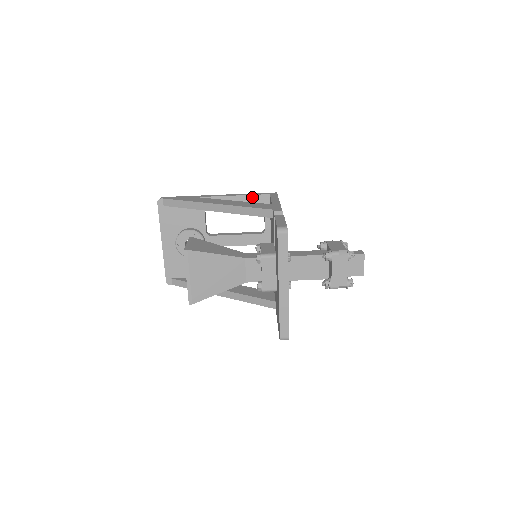
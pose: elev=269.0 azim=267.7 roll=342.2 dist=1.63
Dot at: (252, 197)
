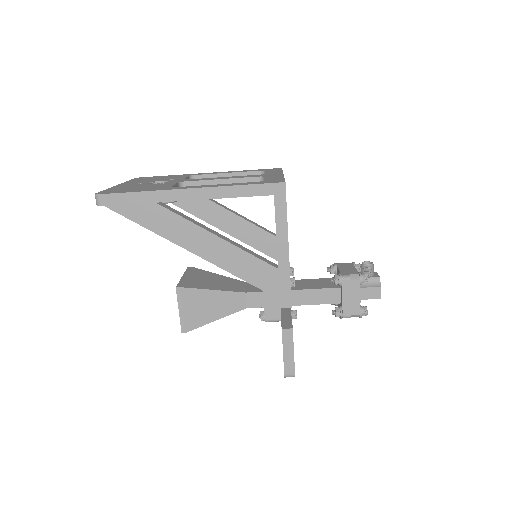
Dot at: (245, 196)
